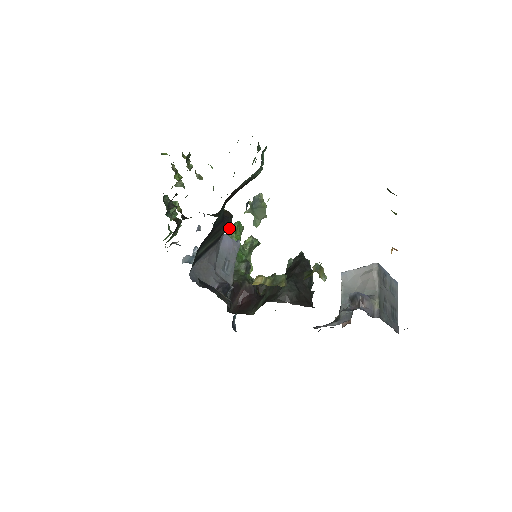
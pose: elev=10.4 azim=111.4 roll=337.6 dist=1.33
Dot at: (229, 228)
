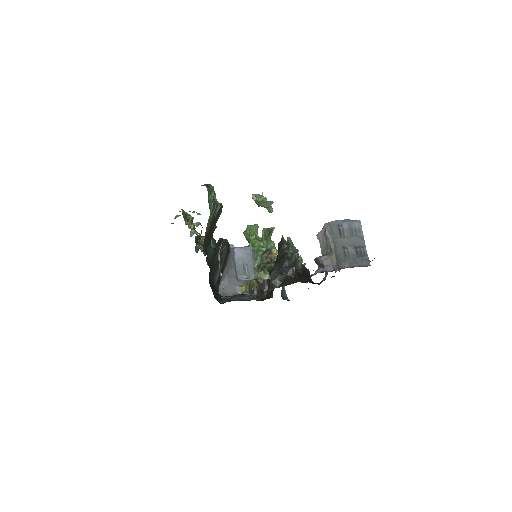
Dot at: (244, 234)
